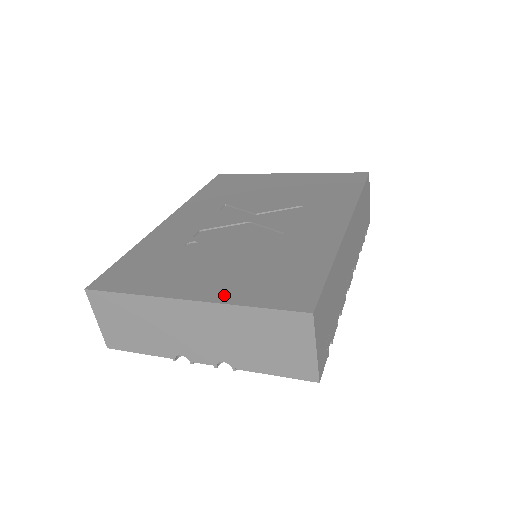
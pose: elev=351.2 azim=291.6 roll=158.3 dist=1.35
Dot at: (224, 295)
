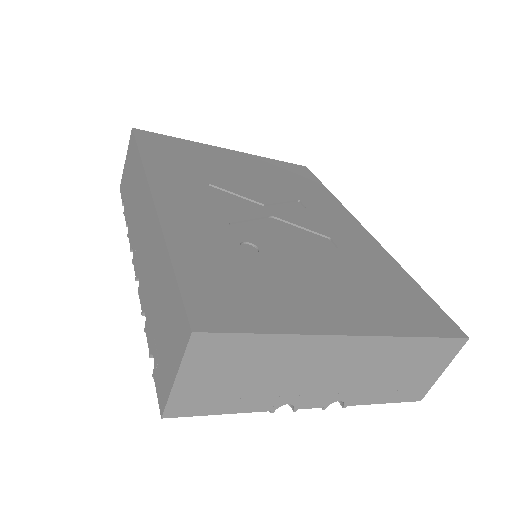
Dot at: (381, 324)
